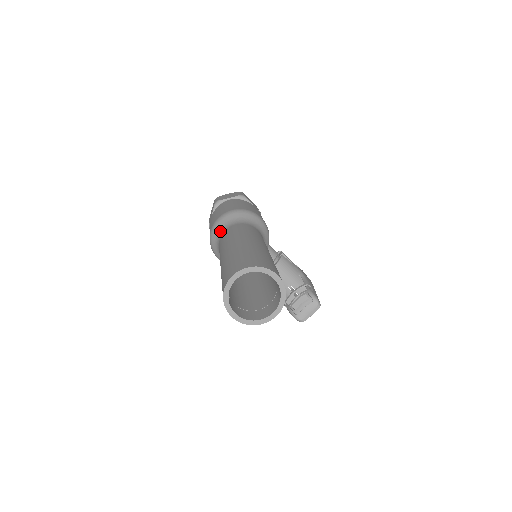
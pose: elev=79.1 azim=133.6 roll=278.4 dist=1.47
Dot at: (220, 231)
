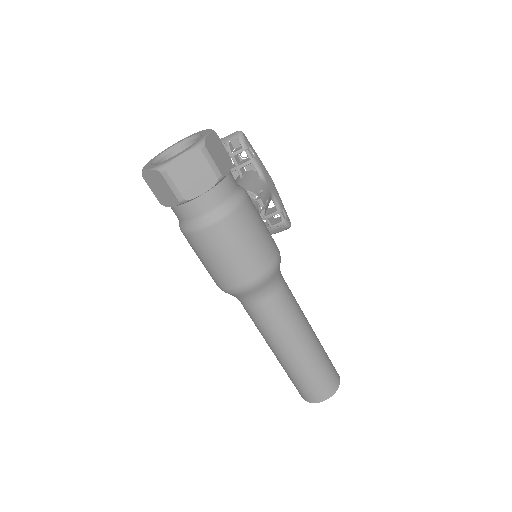
Dot at: (244, 299)
